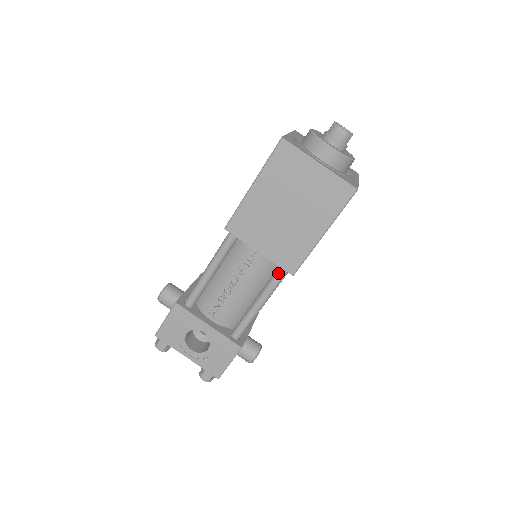
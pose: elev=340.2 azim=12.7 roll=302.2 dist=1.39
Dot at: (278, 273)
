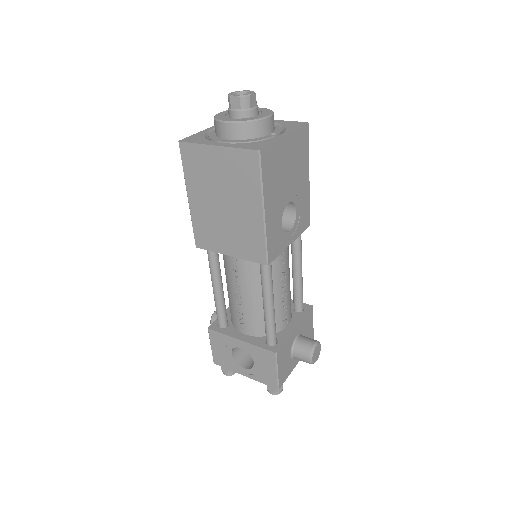
Dot at: (260, 267)
